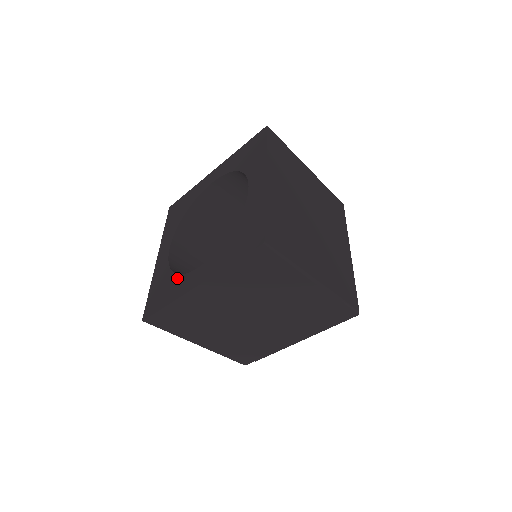
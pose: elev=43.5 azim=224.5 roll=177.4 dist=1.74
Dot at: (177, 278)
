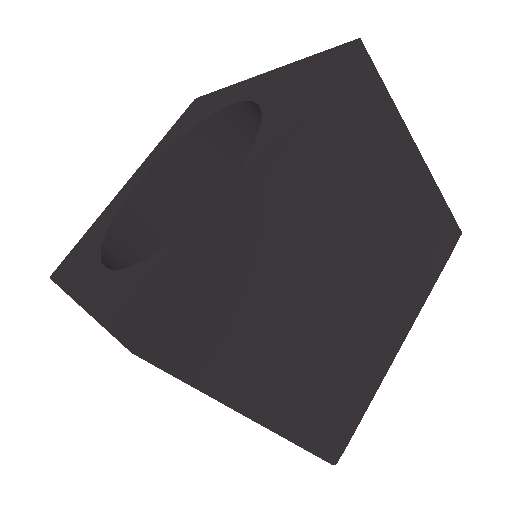
Dot at: (95, 253)
